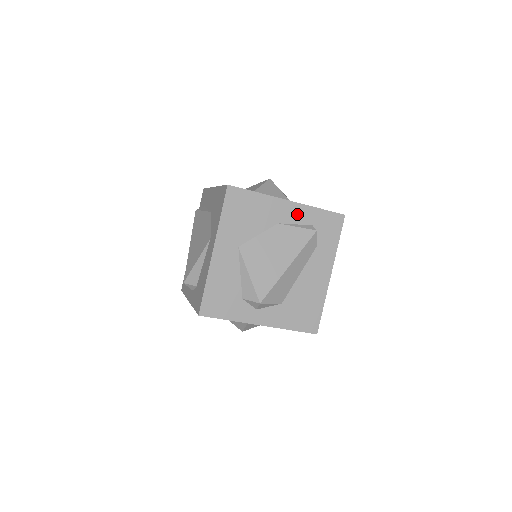
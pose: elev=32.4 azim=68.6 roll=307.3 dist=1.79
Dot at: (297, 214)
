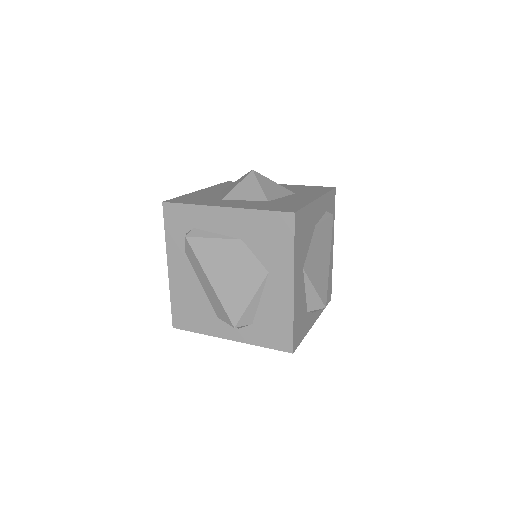
Dot at: (321, 208)
